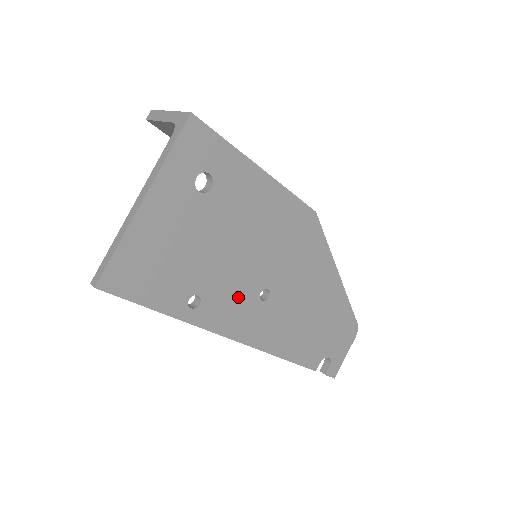
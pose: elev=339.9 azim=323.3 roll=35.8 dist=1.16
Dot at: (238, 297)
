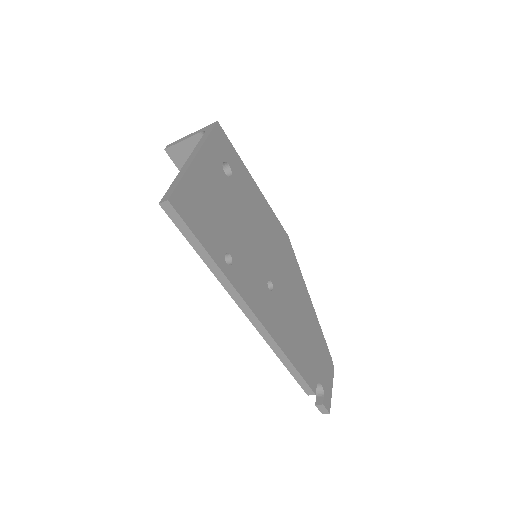
Dot at: (254, 275)
